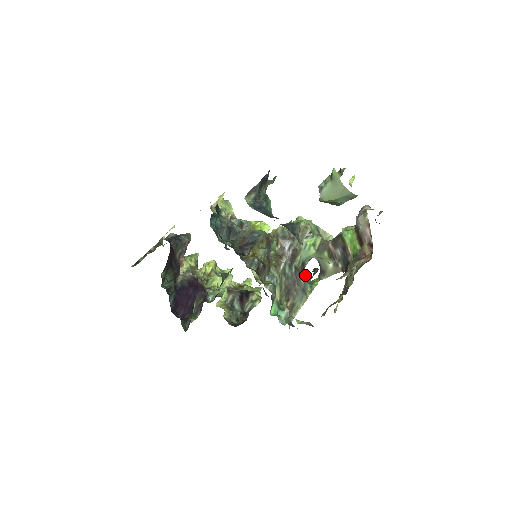
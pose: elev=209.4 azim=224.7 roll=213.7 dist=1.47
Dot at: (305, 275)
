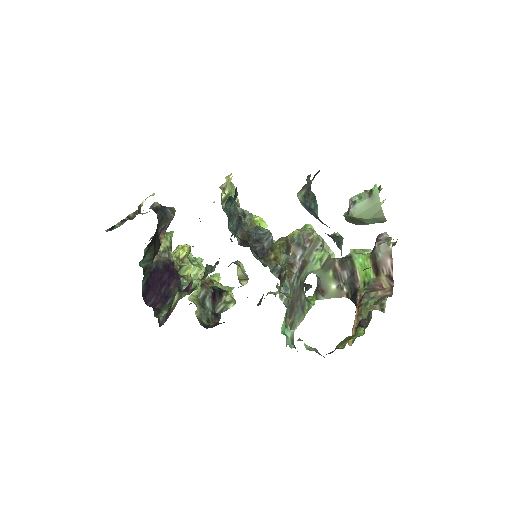
Dot at: occluded
